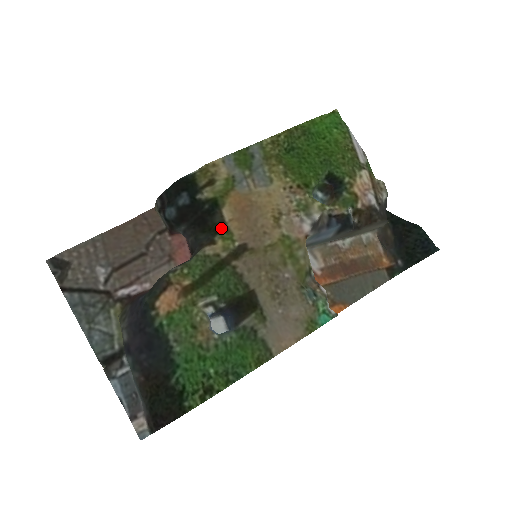
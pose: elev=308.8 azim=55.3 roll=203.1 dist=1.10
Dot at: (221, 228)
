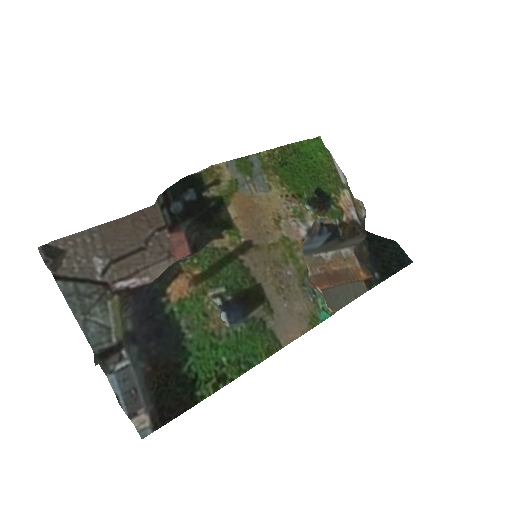
Dot at: (228, 224)
